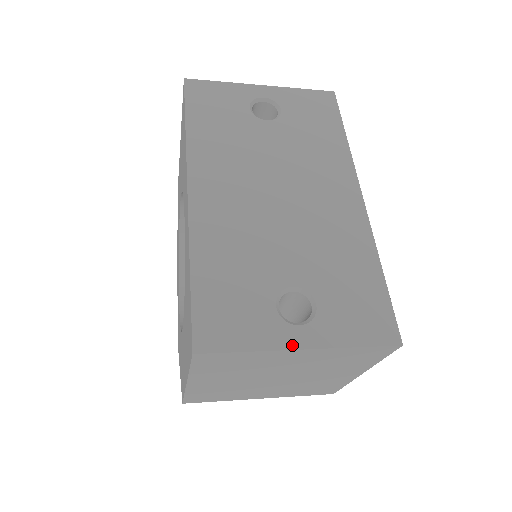
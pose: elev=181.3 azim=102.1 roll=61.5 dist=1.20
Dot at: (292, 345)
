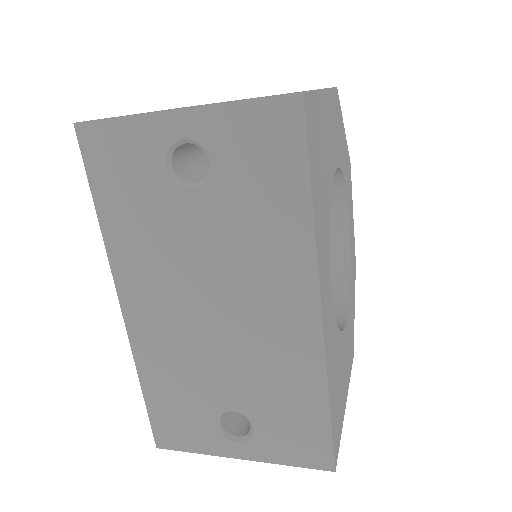
Dot at: (230, 455)
